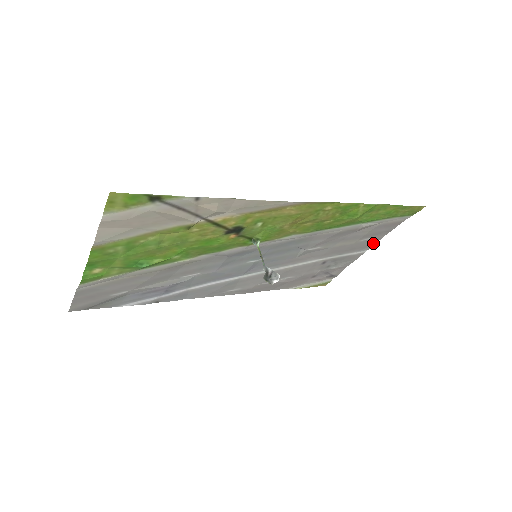
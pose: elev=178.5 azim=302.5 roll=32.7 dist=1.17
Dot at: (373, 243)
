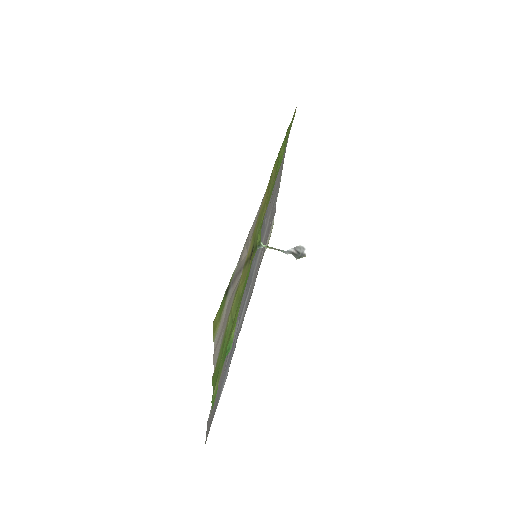
Dot at: (282, 166)
